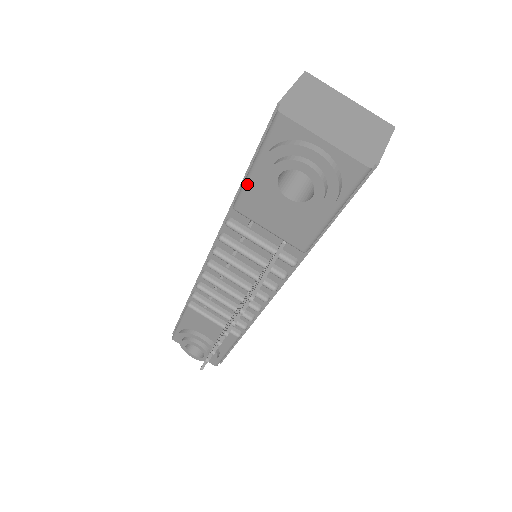
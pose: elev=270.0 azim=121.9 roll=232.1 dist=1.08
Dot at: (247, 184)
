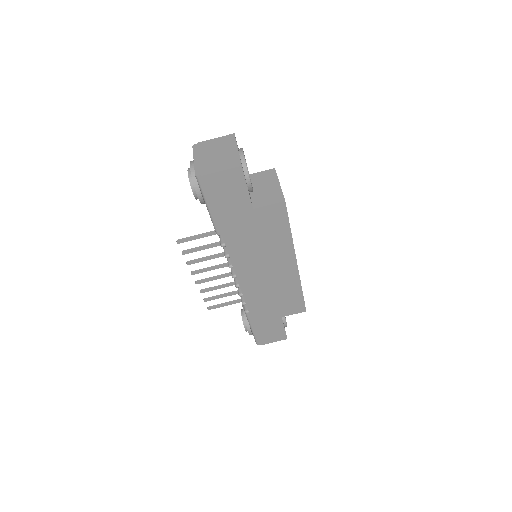
Dot at: occluded
